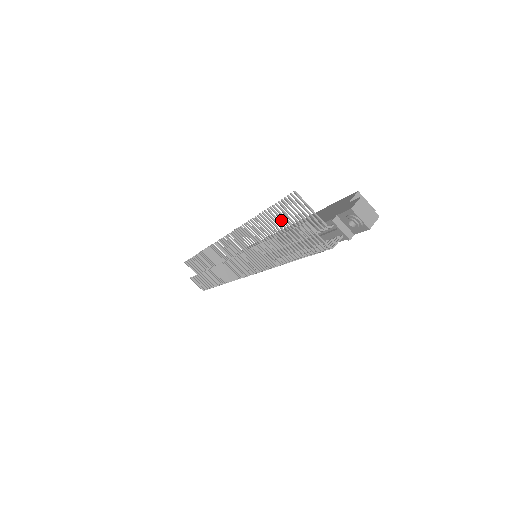
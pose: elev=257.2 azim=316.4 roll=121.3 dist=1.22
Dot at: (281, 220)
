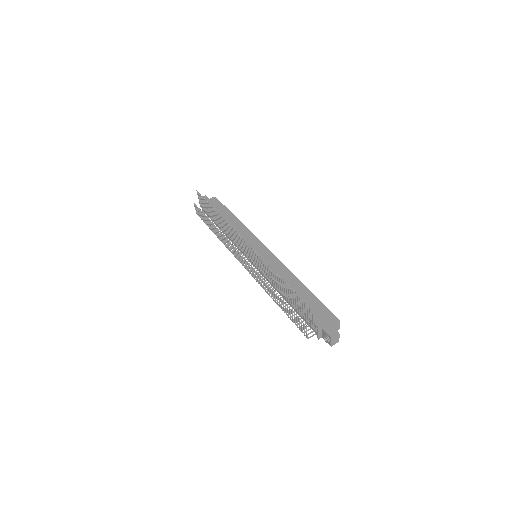
Dot at: (293, 297)
